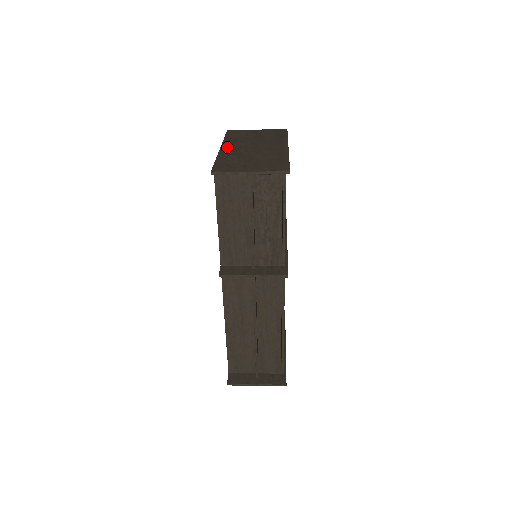
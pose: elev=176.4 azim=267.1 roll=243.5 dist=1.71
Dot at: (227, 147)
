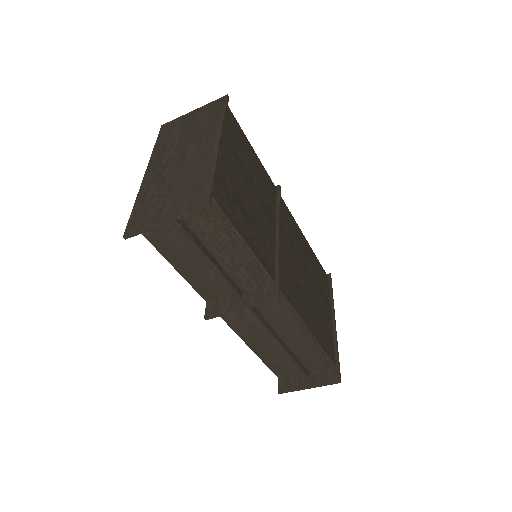
Dot at: (152, 169)
